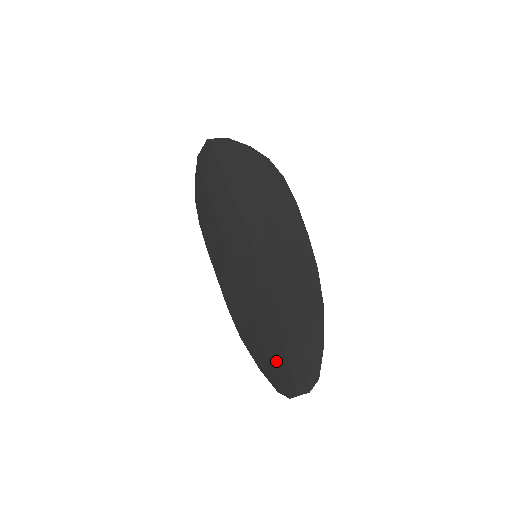
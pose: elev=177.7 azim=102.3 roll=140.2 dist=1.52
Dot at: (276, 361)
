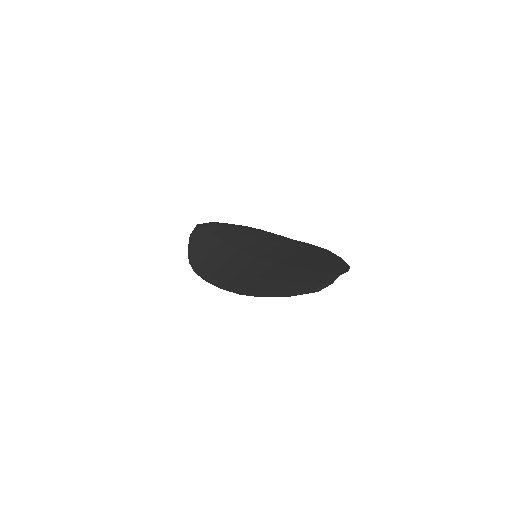
Dot at: (305, 278)
